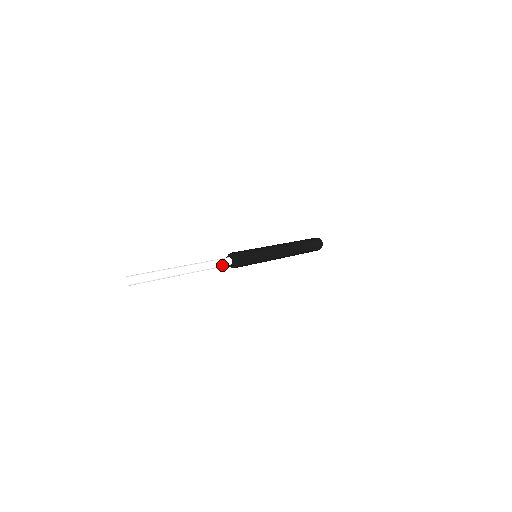
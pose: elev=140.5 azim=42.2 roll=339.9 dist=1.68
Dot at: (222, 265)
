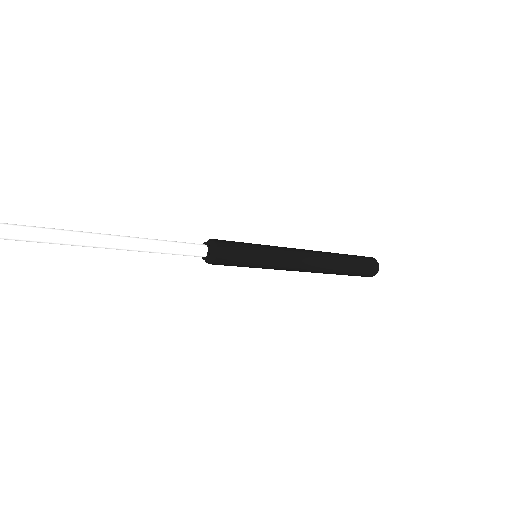
Dot at: (187, 251)
